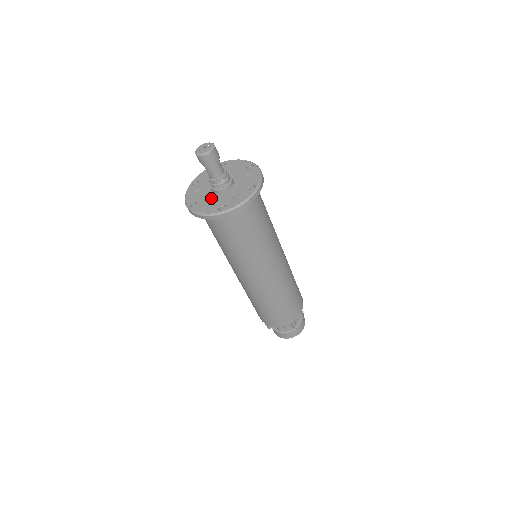
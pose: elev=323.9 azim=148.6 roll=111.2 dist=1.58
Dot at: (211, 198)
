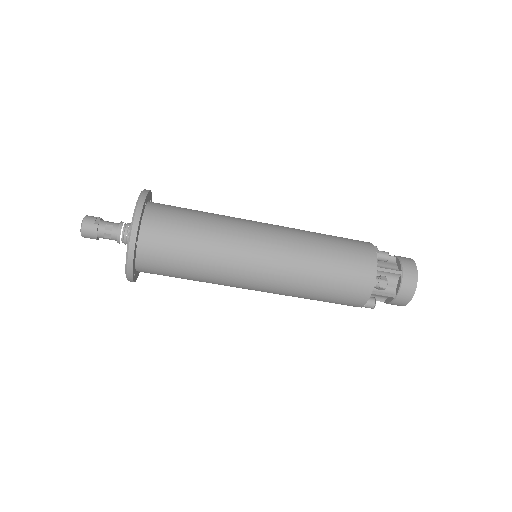
Dot at: occluded
